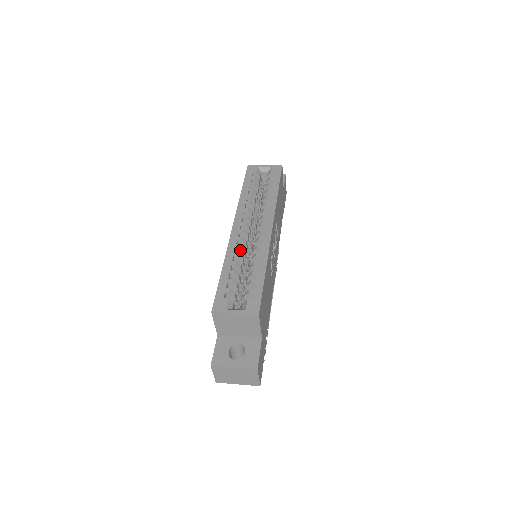
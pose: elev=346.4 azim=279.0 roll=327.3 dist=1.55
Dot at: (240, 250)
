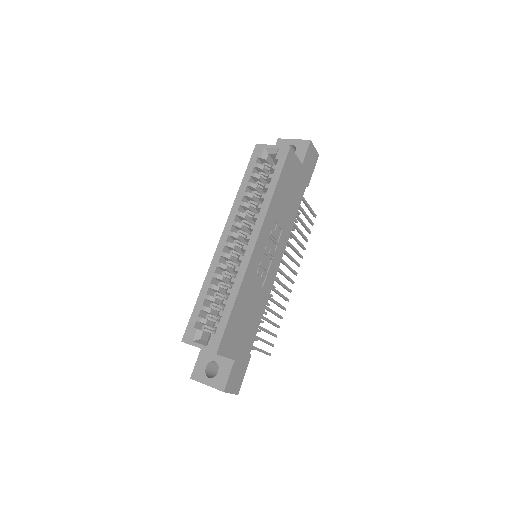
Dot at: (222, 268)
